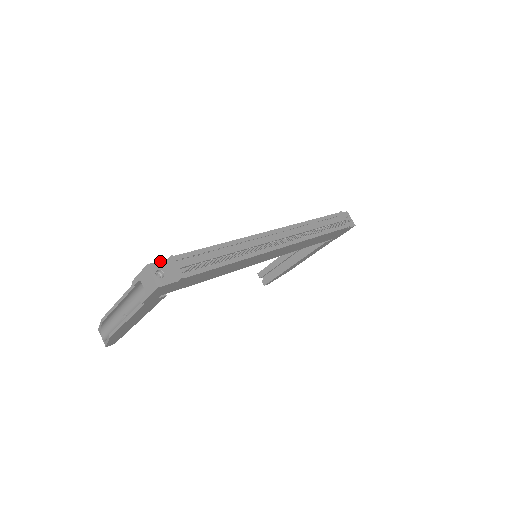
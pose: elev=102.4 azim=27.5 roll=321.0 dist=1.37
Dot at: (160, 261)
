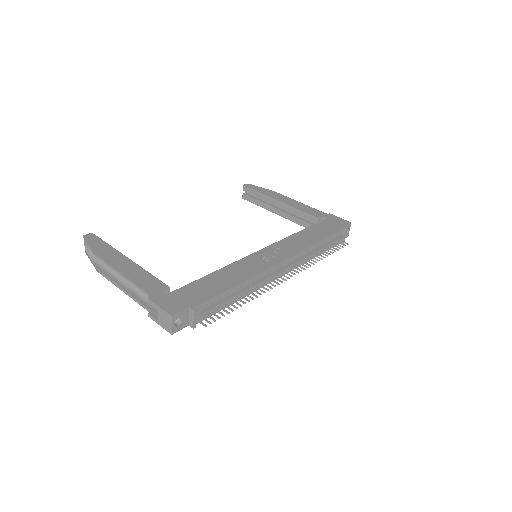
Dot at: (183, 310)
